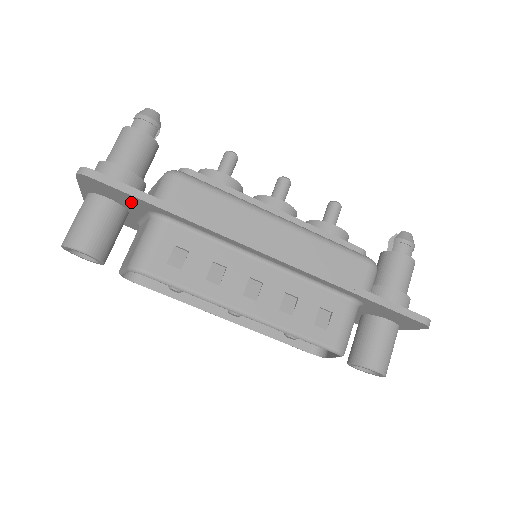
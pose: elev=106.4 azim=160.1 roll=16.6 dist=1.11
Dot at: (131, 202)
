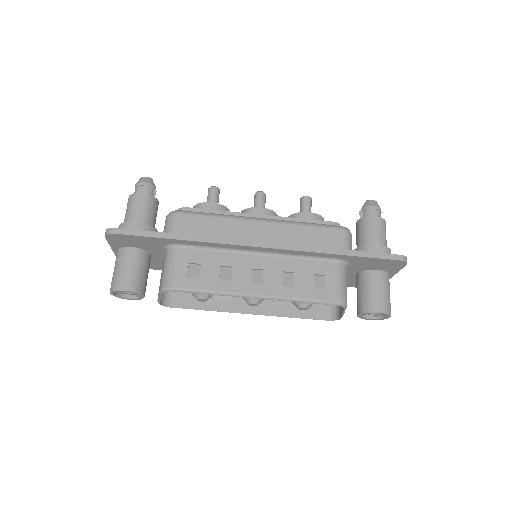
Dot at: (149, 243)
